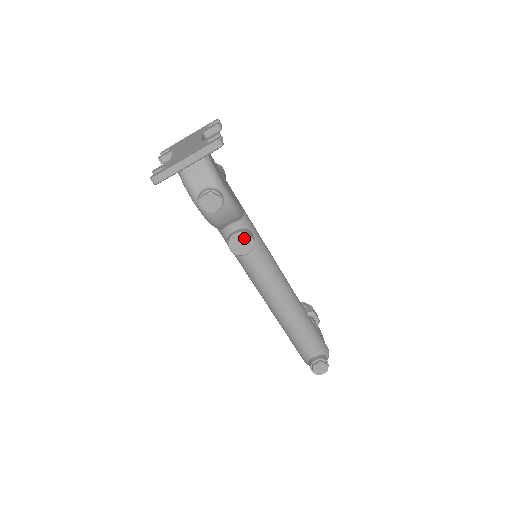
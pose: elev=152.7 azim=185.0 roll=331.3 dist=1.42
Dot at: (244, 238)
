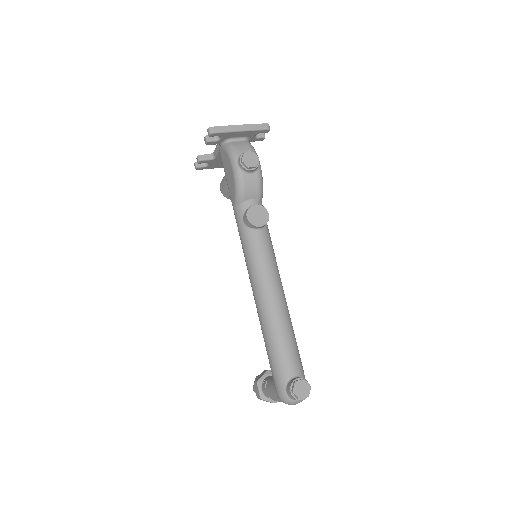
Dot at: (262, 211)
